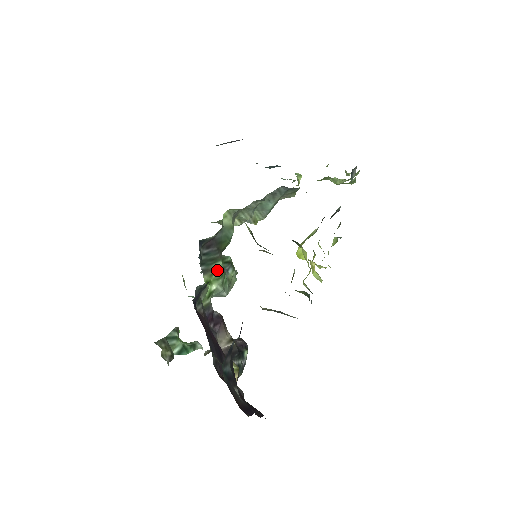
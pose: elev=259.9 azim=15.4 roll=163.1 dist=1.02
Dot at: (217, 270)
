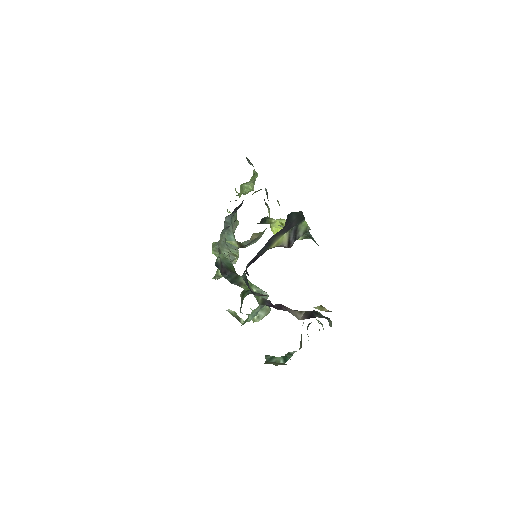
Dot at: occluded
